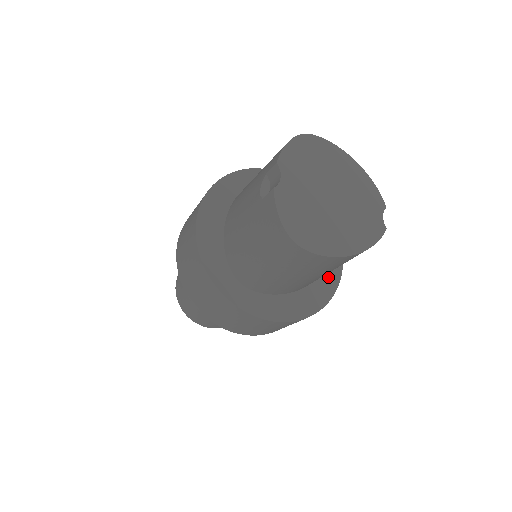
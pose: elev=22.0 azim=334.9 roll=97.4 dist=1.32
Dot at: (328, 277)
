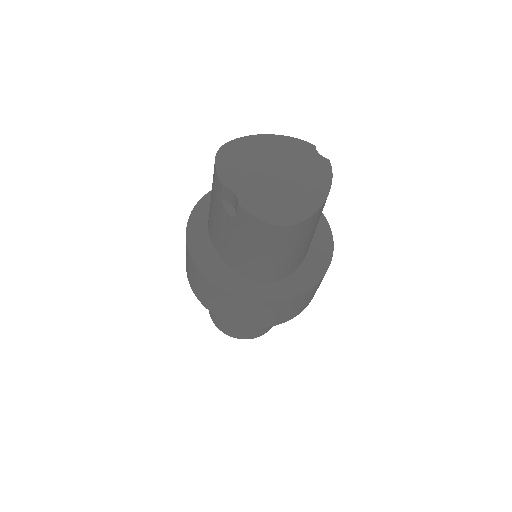
Dot at: (317, 224)
